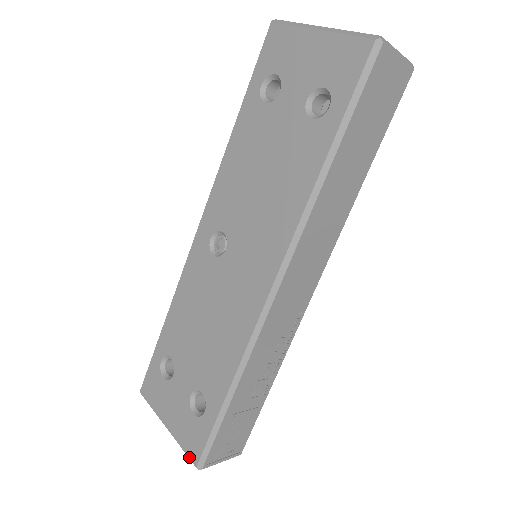
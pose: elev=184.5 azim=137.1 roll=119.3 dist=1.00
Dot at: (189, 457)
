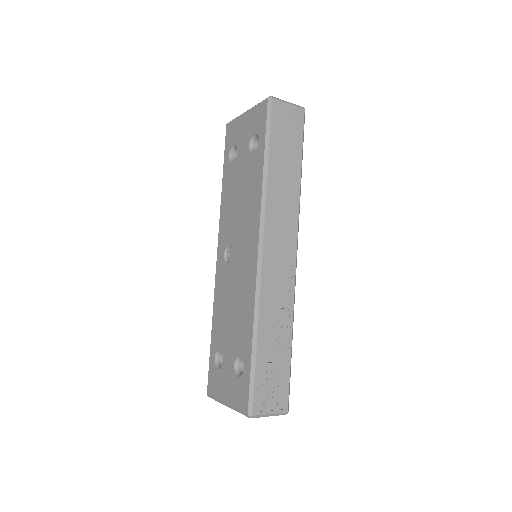
Dot at: (242, 411)
